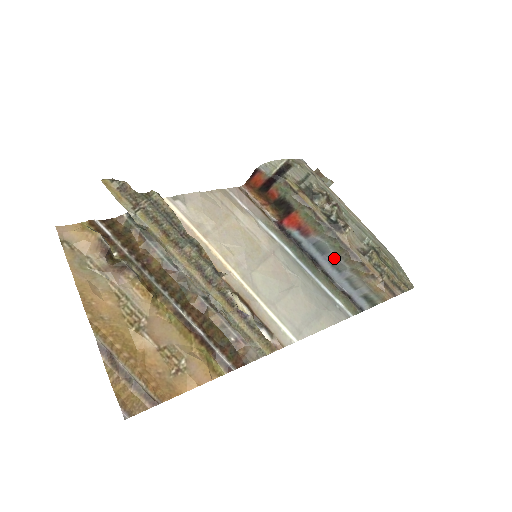
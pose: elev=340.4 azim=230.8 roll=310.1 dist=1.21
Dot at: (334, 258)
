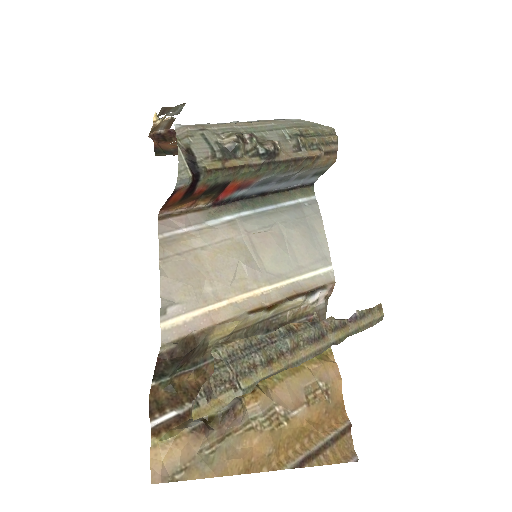
Dot at: (282, 177)
